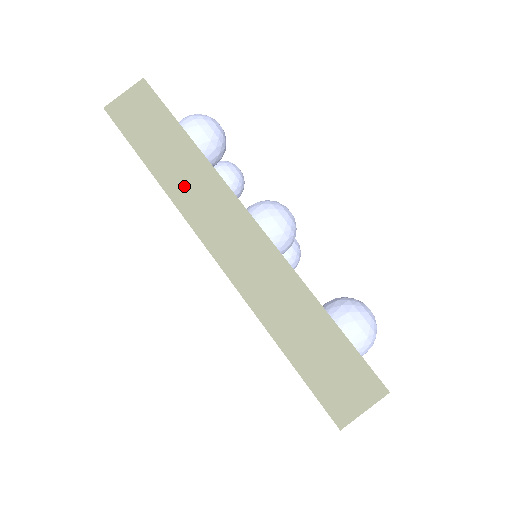
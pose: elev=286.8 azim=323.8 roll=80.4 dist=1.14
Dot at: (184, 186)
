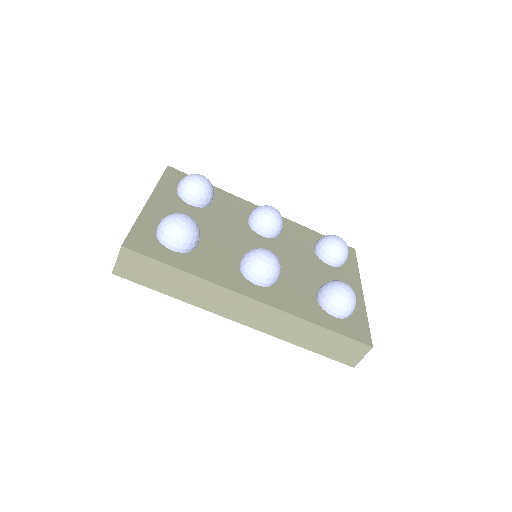
Dot at: (200, 298)
